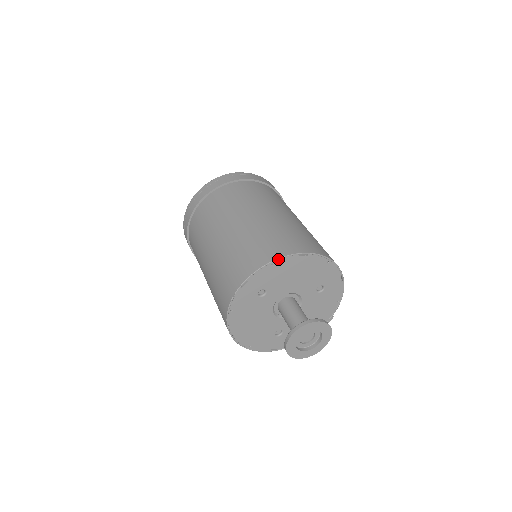
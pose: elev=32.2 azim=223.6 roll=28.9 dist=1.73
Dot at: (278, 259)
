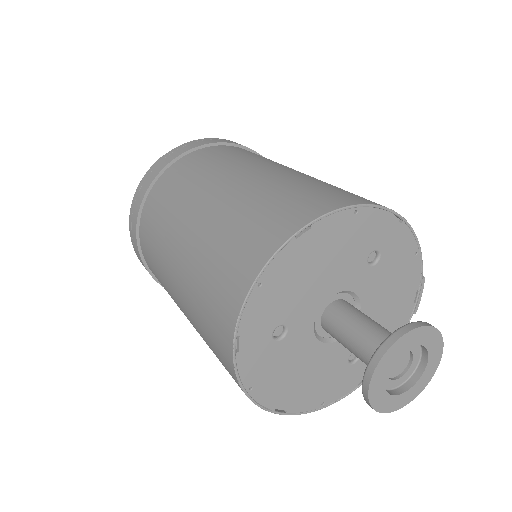
Dot at: (263, 270)
